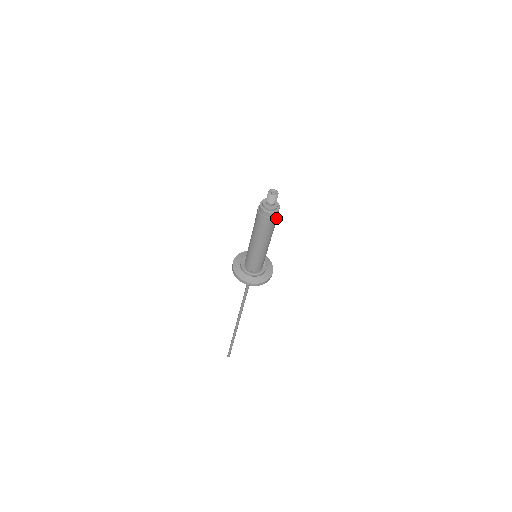
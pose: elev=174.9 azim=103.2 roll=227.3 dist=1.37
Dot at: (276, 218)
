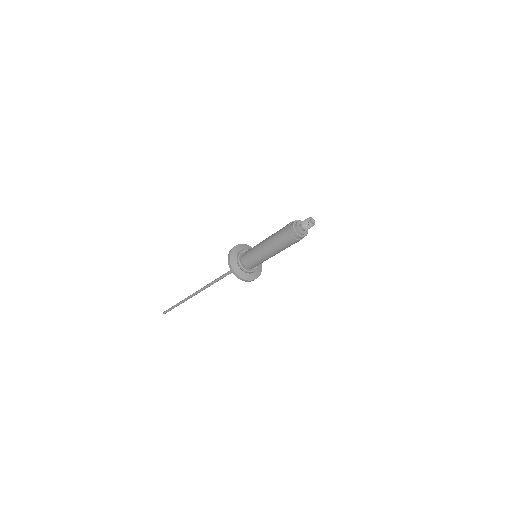
Dot at: occluded
